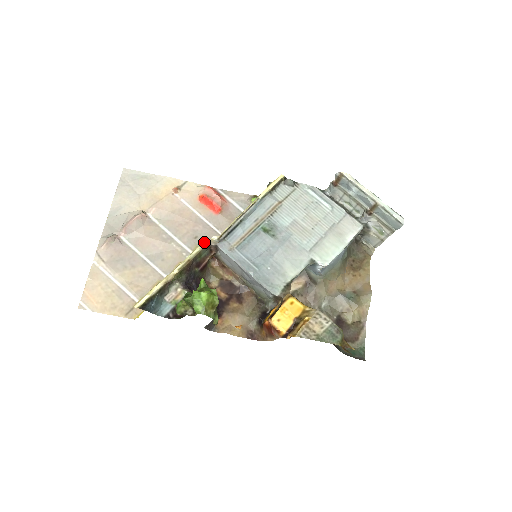
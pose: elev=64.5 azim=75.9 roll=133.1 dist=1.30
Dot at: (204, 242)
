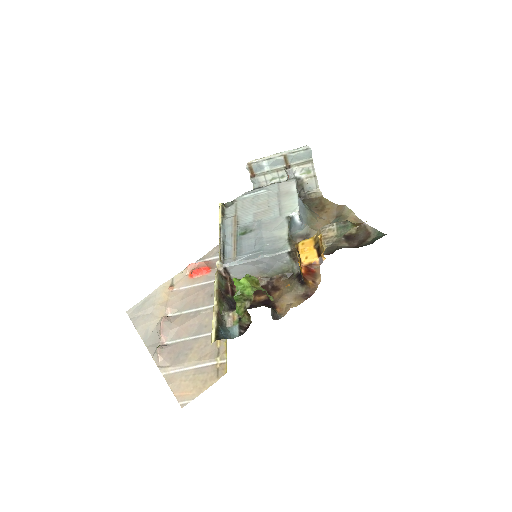
Dot at: (215, 275)
